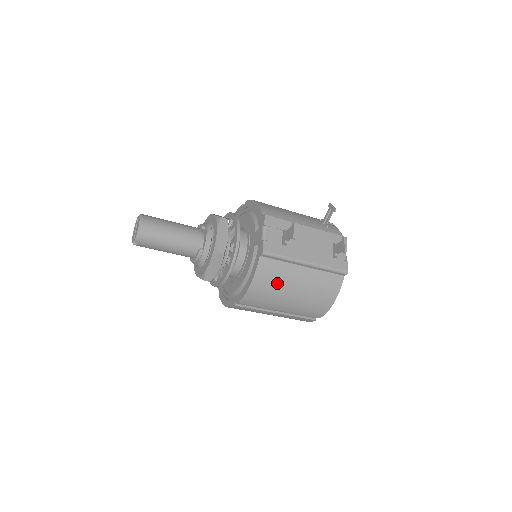
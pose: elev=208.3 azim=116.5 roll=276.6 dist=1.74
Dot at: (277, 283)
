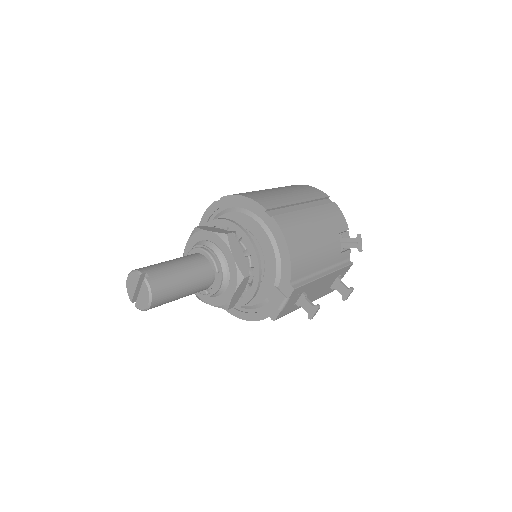
Dot at: occluded
